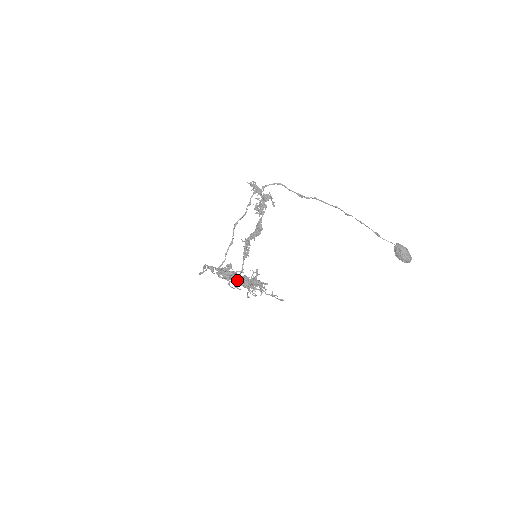
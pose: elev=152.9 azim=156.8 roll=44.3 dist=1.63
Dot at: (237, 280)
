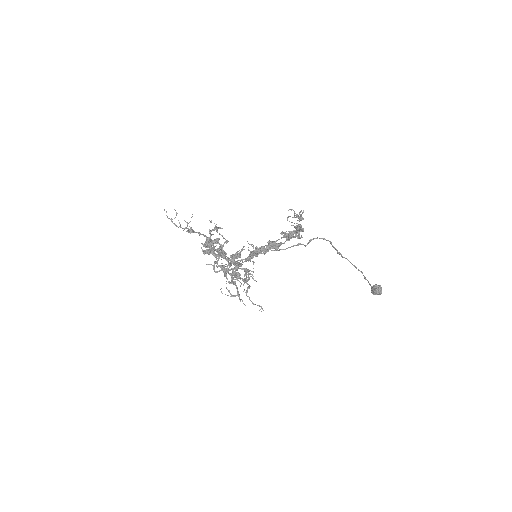
Dot at: occluded
